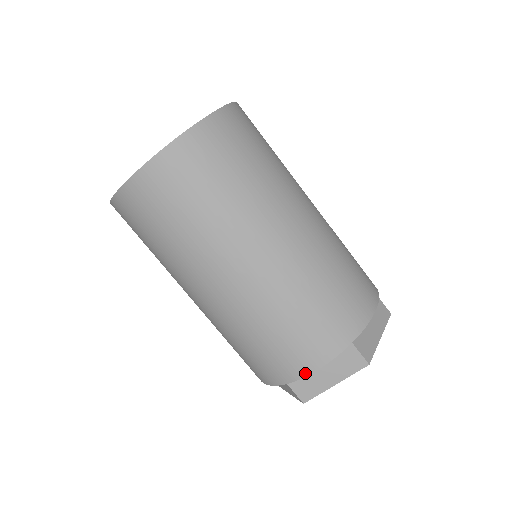
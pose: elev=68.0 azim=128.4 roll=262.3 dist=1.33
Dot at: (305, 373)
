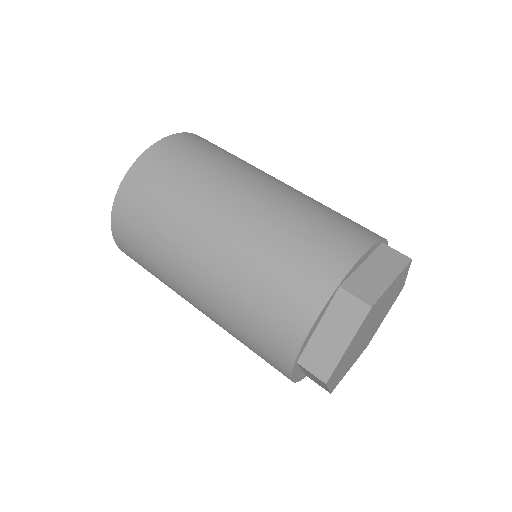
Dot at: (301, 338)
